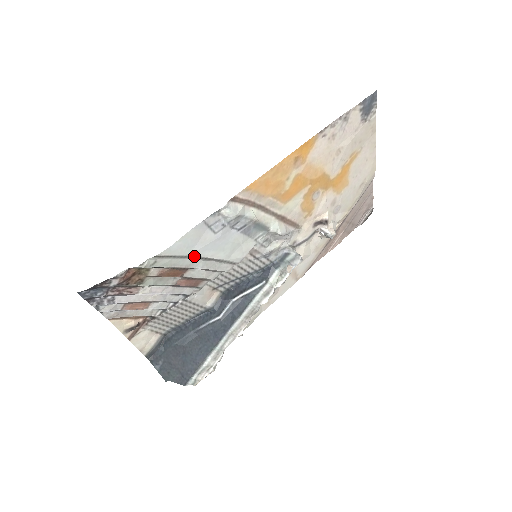
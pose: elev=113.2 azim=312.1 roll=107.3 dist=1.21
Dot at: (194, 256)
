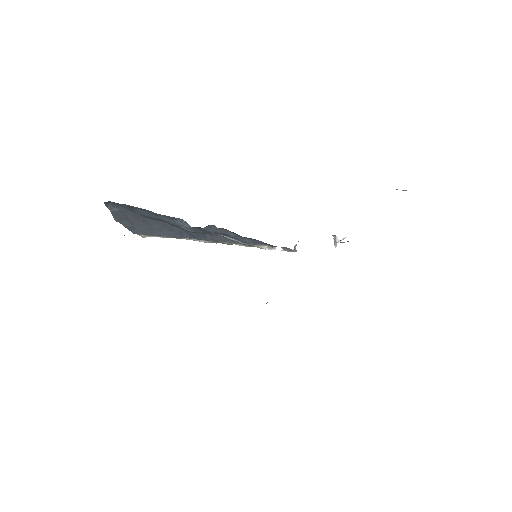
Dot at: occluded
